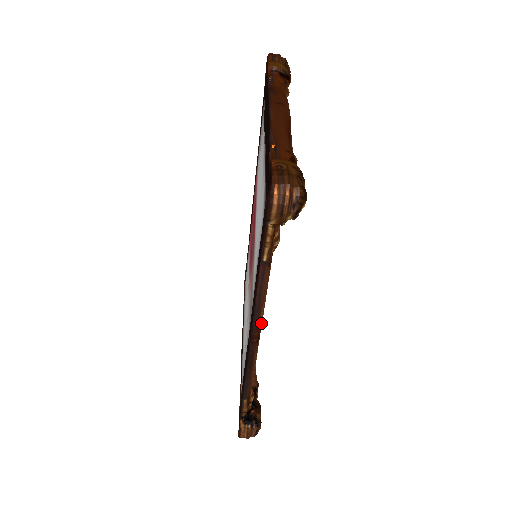
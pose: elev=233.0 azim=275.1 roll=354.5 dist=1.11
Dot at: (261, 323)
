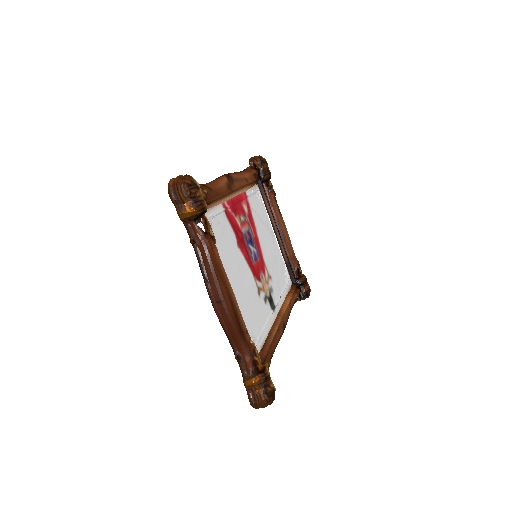
Dot at: (282, 332)
